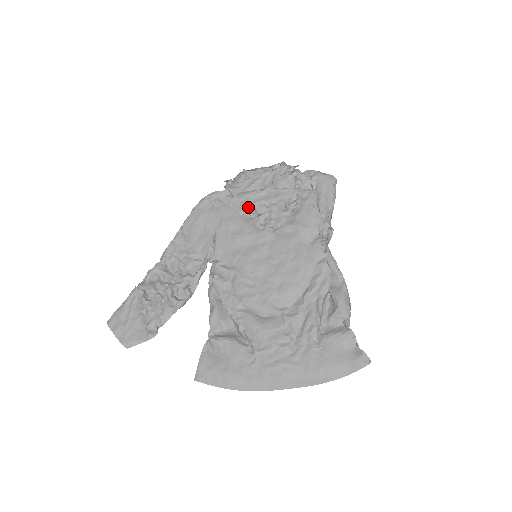
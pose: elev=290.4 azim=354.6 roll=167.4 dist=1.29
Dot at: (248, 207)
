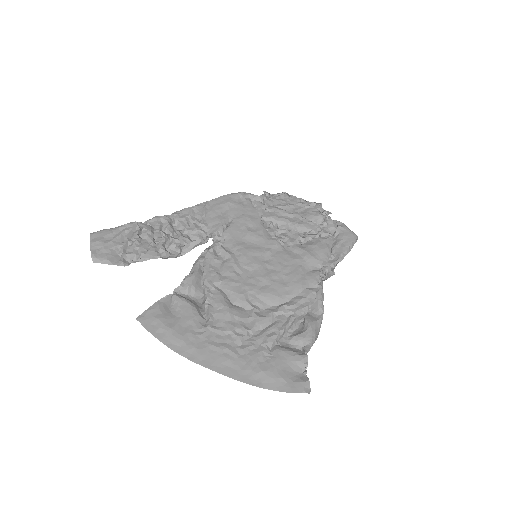
Dot at: (272, 218)
